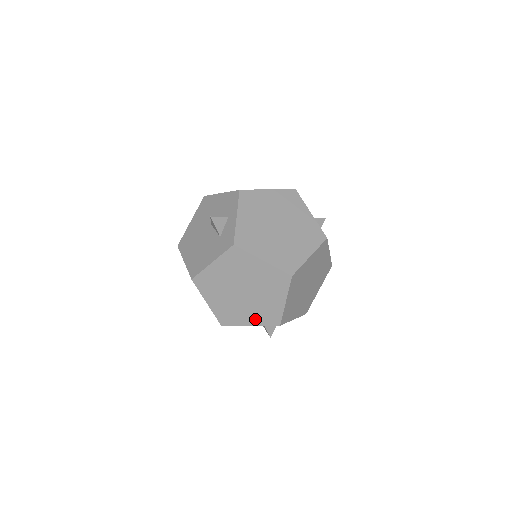
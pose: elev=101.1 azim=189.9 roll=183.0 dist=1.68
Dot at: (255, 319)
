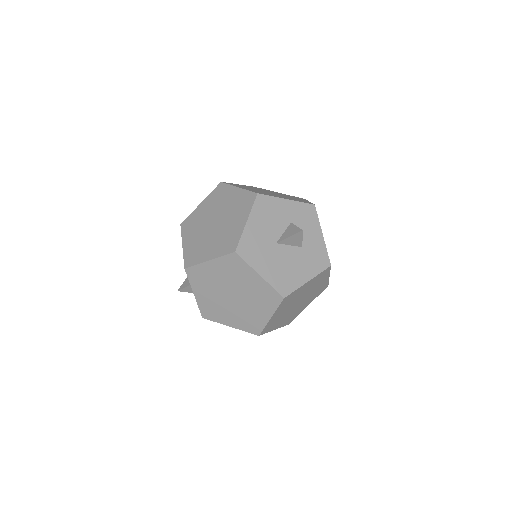
Dot at: occluded
